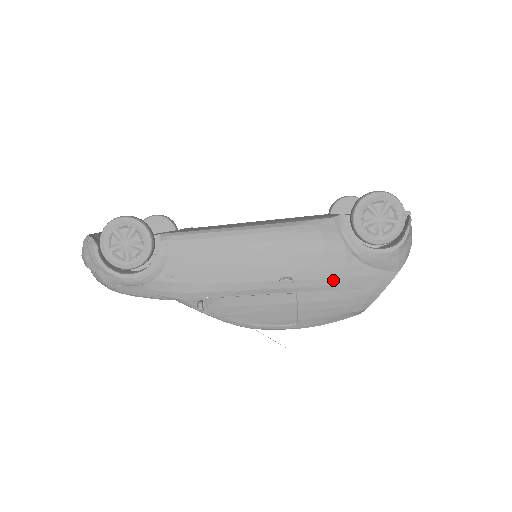
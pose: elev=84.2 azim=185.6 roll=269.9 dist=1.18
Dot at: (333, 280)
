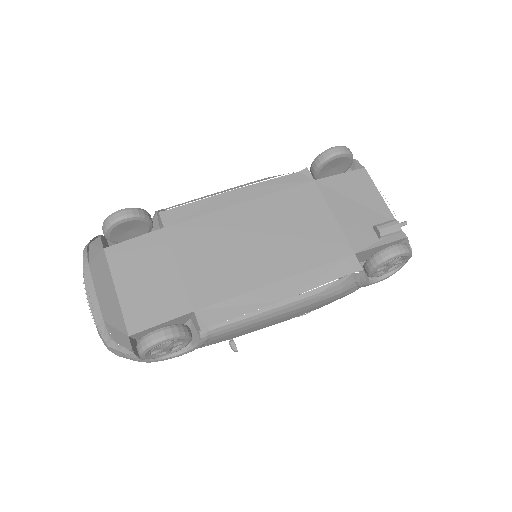
Dot at: occluded
